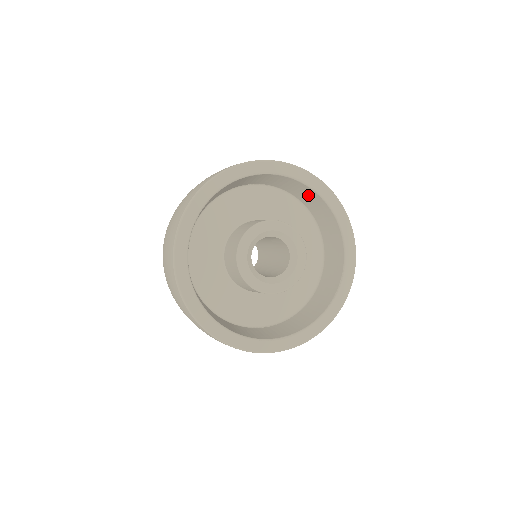
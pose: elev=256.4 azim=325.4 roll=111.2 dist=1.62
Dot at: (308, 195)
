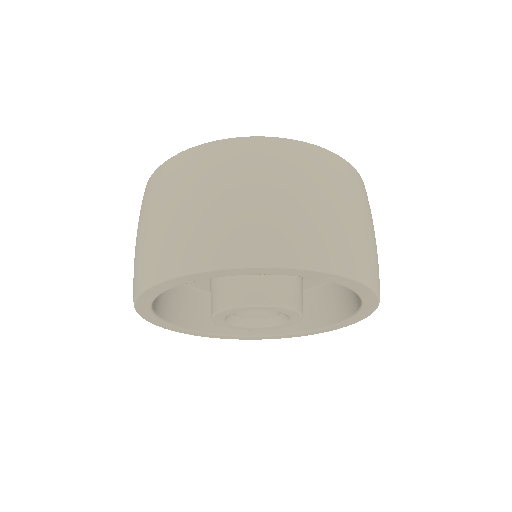
Dot at: (351, 296)
